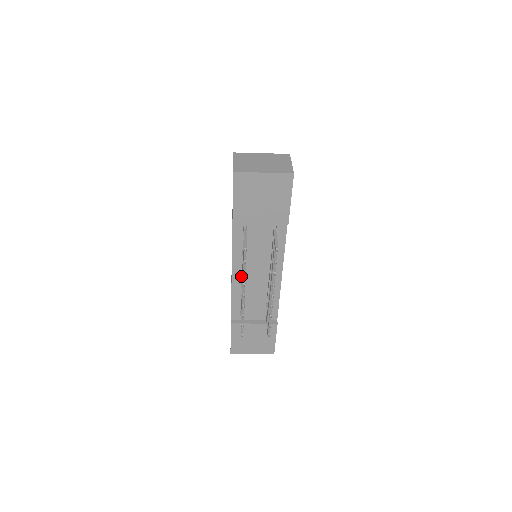
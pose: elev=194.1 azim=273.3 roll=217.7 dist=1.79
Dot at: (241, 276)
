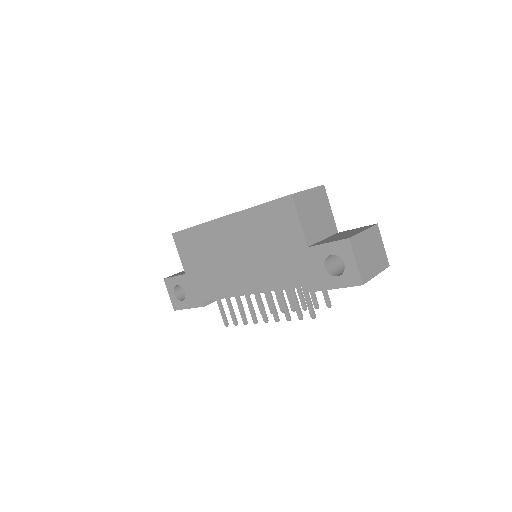
Dot at: occluded
